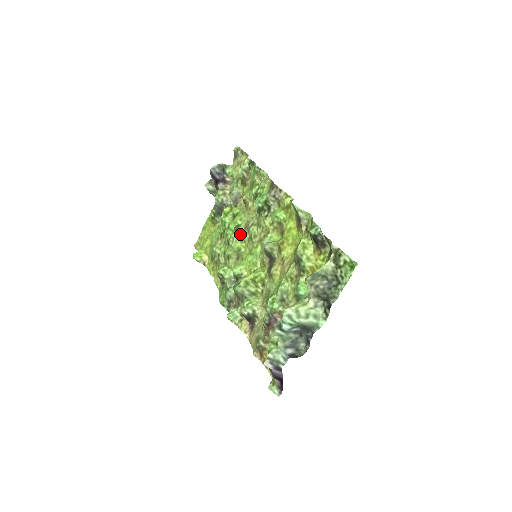
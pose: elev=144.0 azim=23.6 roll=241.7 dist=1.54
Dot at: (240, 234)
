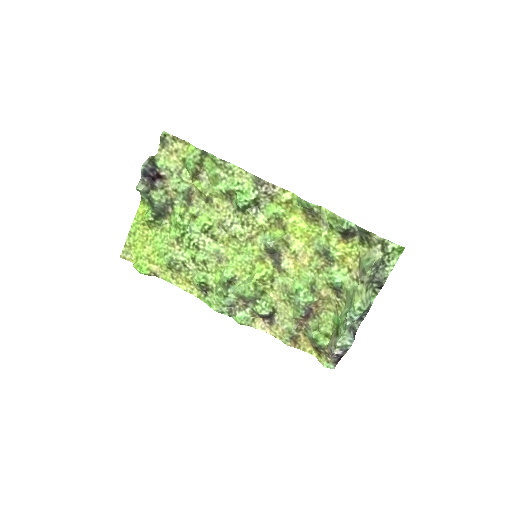
Dot at: (214, 235)
